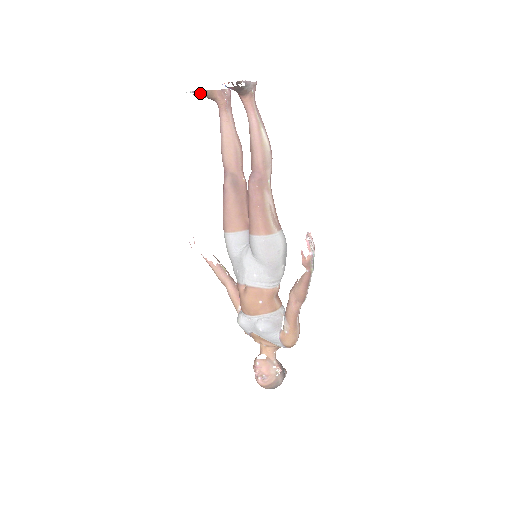
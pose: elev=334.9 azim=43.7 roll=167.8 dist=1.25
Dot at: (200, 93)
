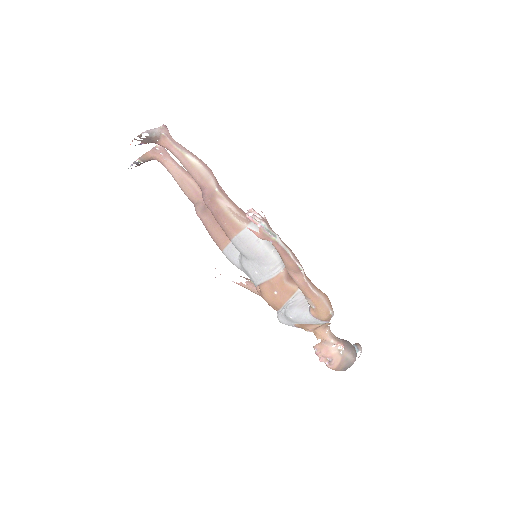
Dot at: (137, 162)
